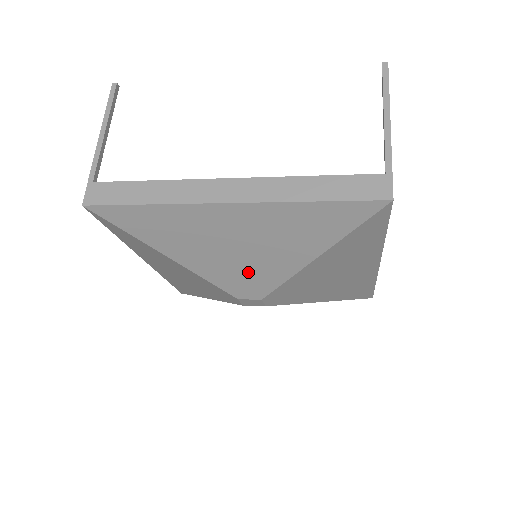
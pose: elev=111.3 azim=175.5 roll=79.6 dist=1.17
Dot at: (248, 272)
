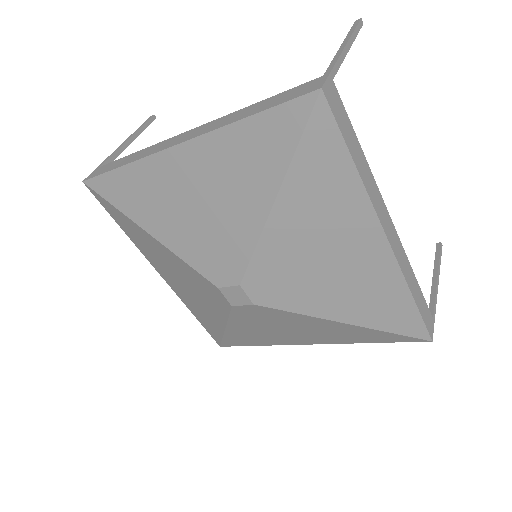
Dot at: (217, 241)
